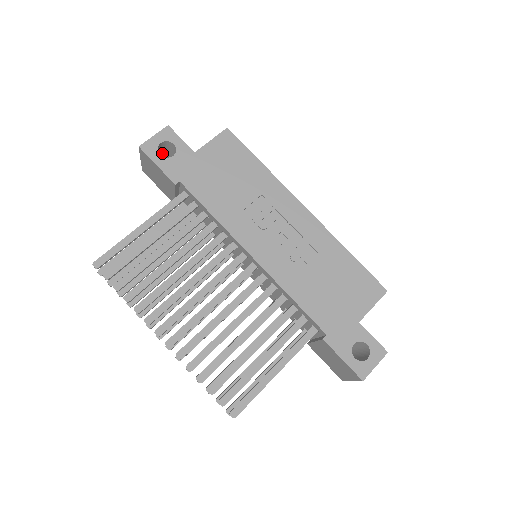
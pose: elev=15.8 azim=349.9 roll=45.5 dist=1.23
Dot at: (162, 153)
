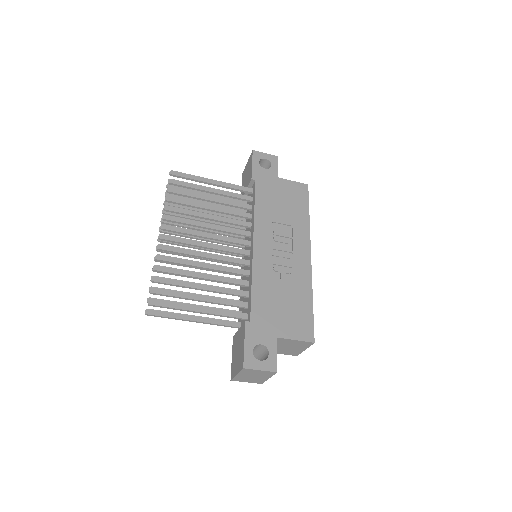
Dot at: occluded
